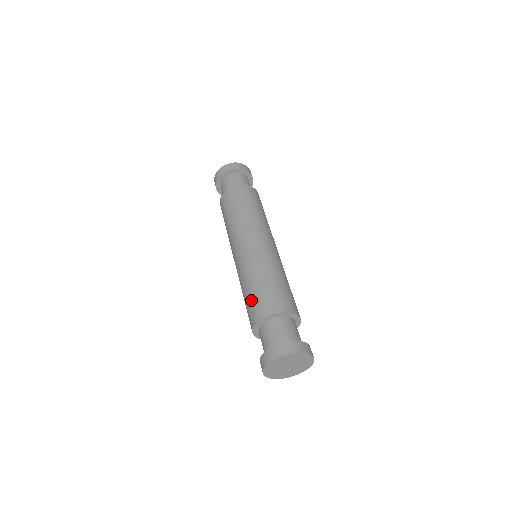
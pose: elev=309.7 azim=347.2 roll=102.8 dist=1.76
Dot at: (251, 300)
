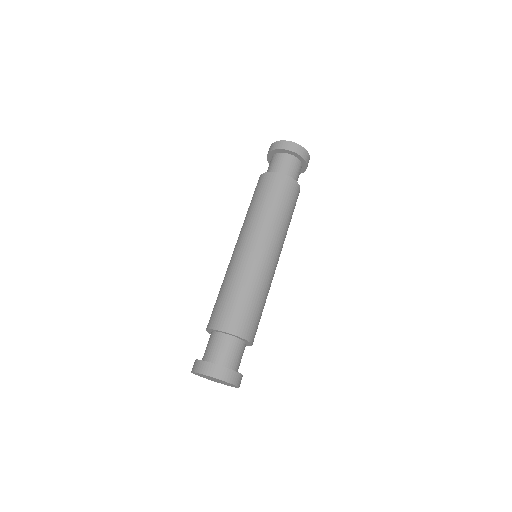
Dot at: (220, 304)
